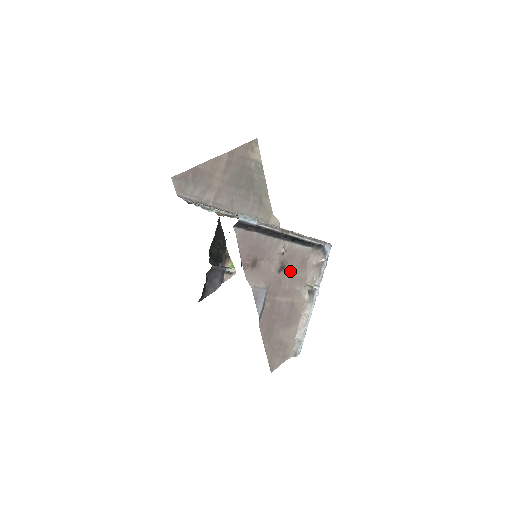
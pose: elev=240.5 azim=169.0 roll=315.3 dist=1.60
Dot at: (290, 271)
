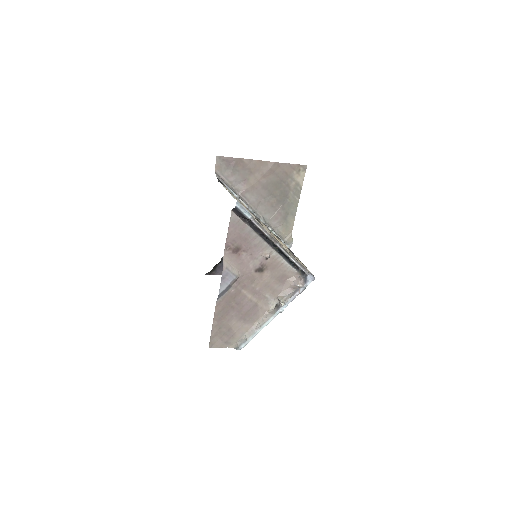
Dot at: (267, 277)
